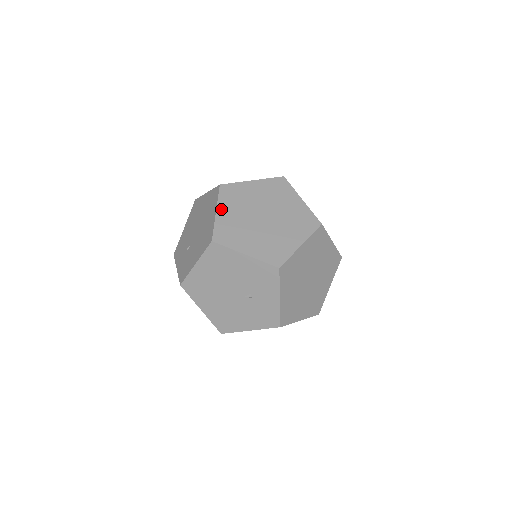
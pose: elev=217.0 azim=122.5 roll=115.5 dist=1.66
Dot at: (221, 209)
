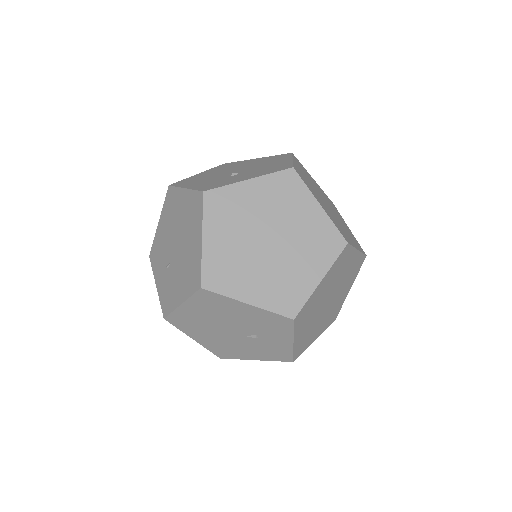
Dot at: (209, 234)
